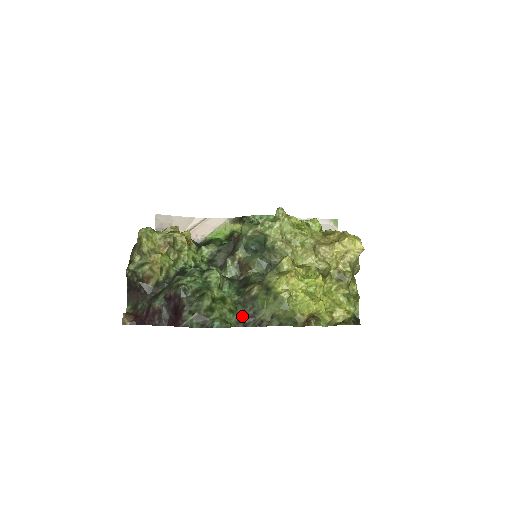
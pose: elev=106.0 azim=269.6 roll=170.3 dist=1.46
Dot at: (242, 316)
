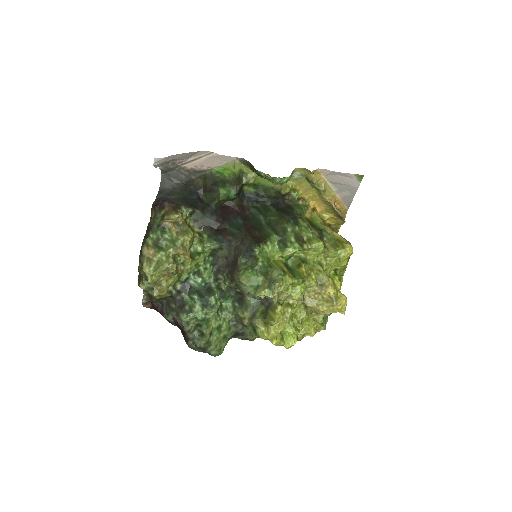
Dot at: (233, 335)
